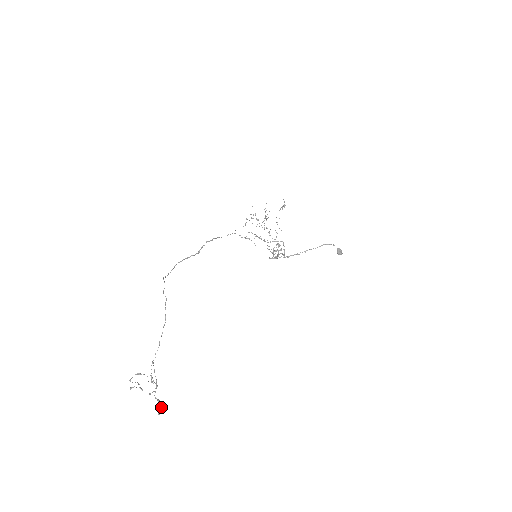
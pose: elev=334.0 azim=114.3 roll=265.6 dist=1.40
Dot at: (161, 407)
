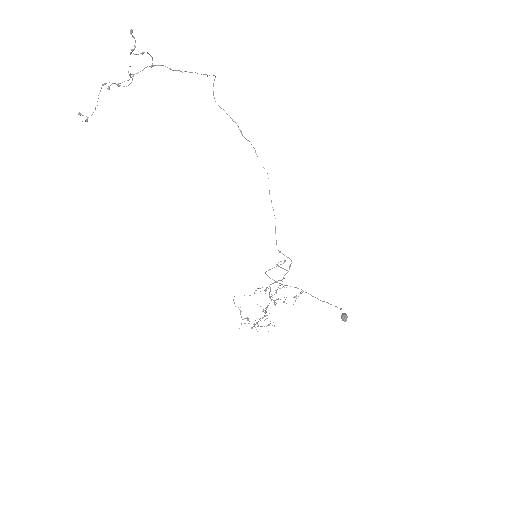
Dot at: occluded
